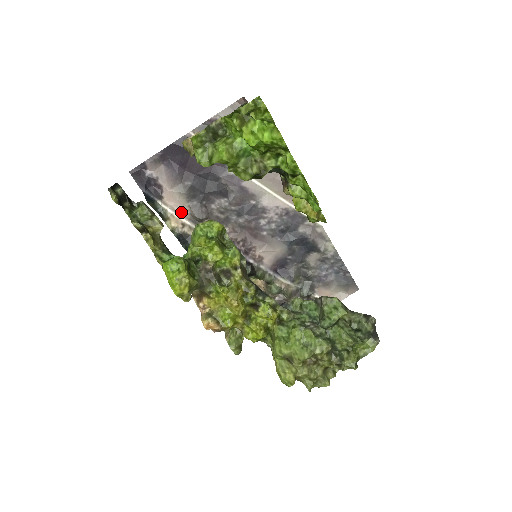
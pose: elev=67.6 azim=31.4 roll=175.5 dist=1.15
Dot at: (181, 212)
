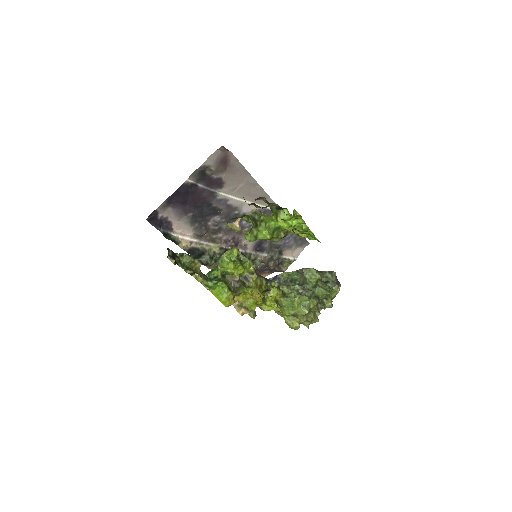
Dot at: (187, 234)
